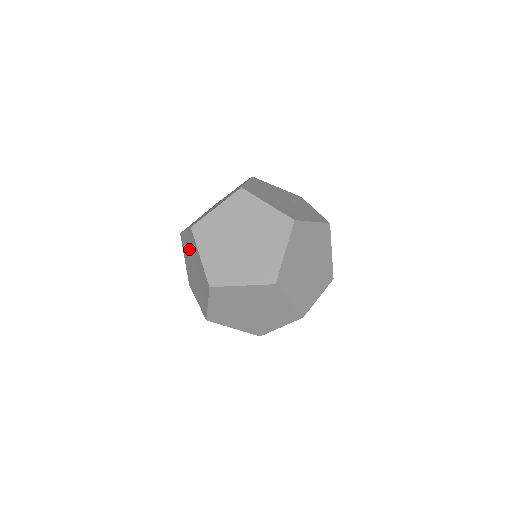
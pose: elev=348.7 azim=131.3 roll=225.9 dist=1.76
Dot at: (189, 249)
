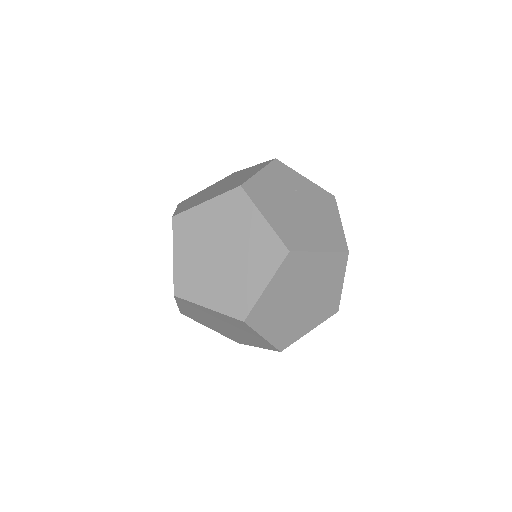
Dot at: (214, 317)
